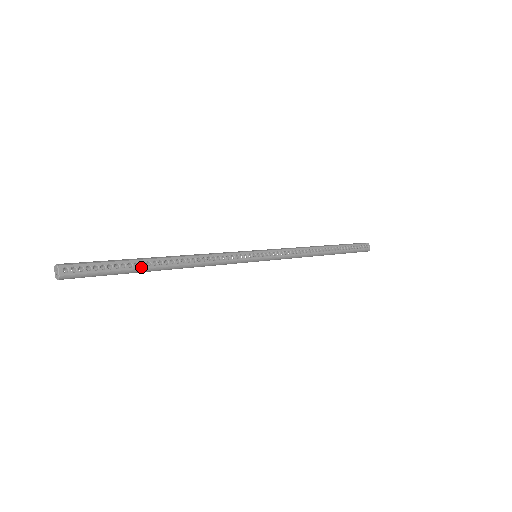
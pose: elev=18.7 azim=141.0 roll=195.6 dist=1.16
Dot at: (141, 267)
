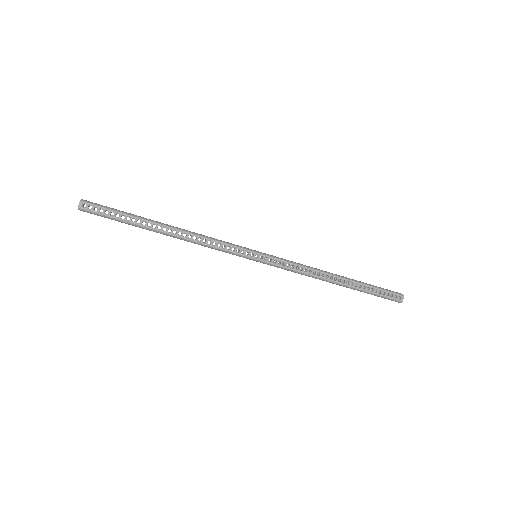
Dot at: (142, 225)
